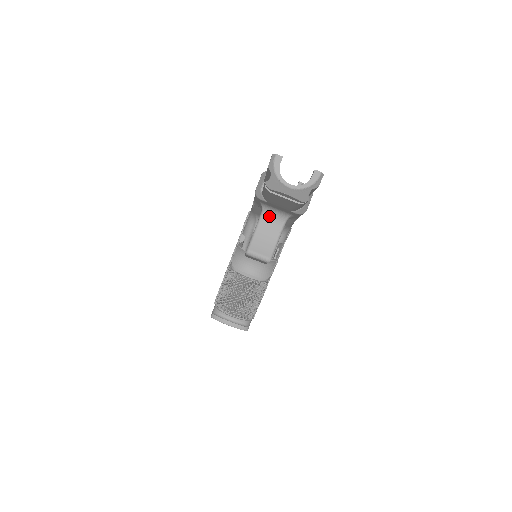
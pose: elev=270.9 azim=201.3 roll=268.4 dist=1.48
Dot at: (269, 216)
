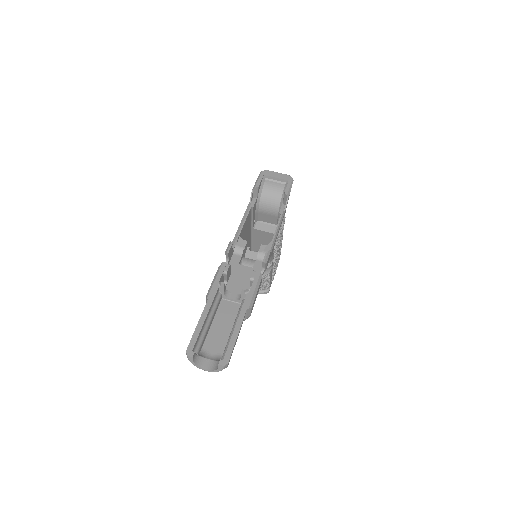
Dot at: occluded
